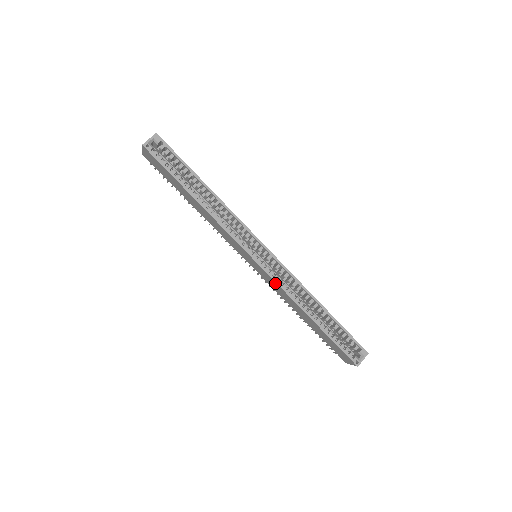
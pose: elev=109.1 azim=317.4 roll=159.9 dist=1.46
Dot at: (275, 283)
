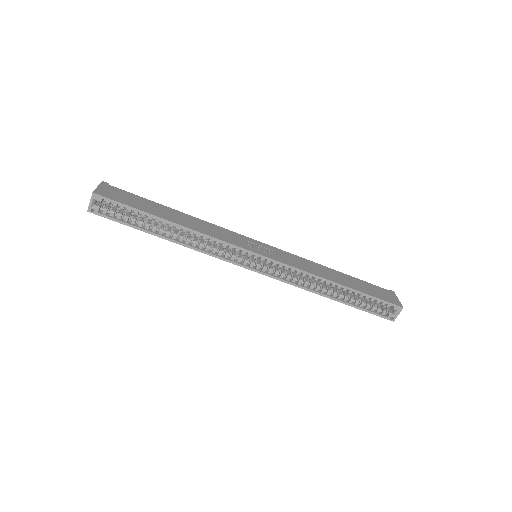
Dot at: (283, 280)
